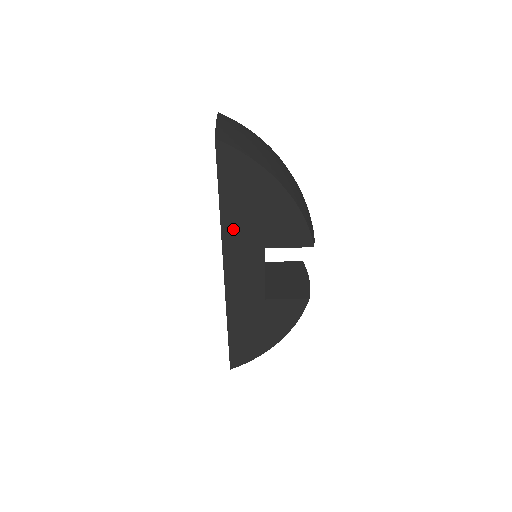
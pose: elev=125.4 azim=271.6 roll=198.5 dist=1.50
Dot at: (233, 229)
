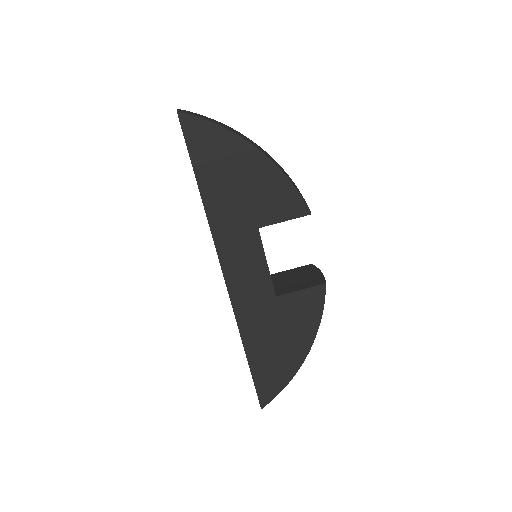
Dot at: (219, 212)
